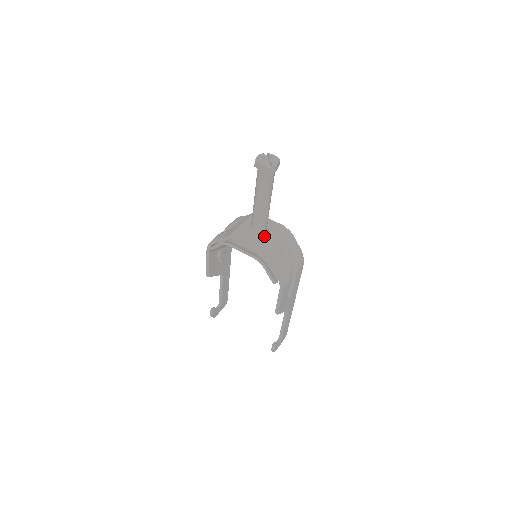
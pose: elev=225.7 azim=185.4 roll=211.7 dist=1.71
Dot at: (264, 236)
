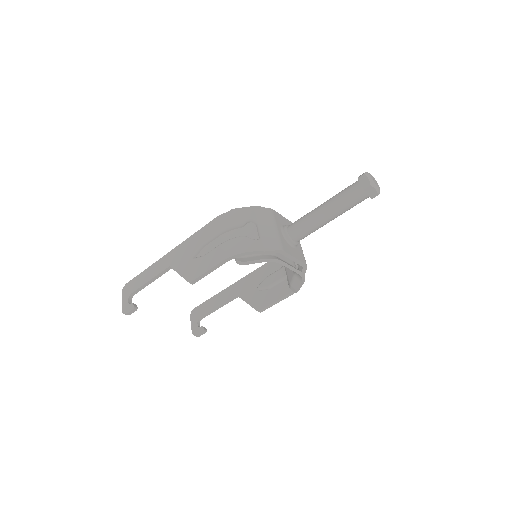
Dot at: occluded
